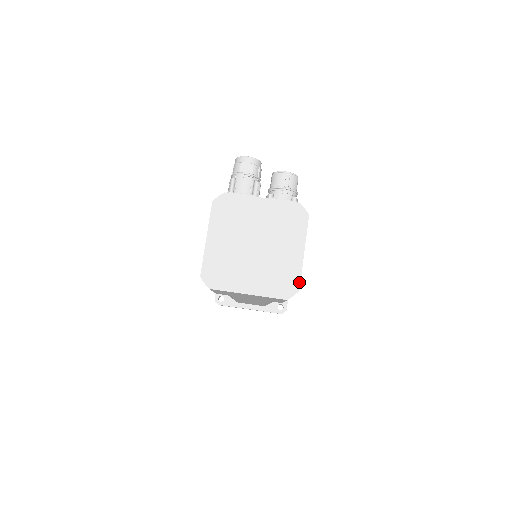
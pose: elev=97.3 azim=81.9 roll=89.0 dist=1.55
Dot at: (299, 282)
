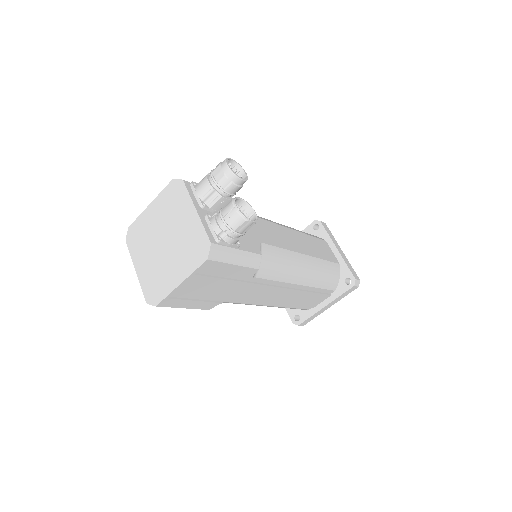
Dot at: (160, 300)
